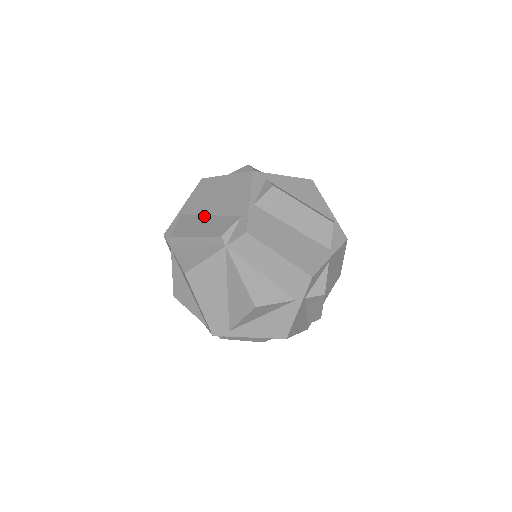
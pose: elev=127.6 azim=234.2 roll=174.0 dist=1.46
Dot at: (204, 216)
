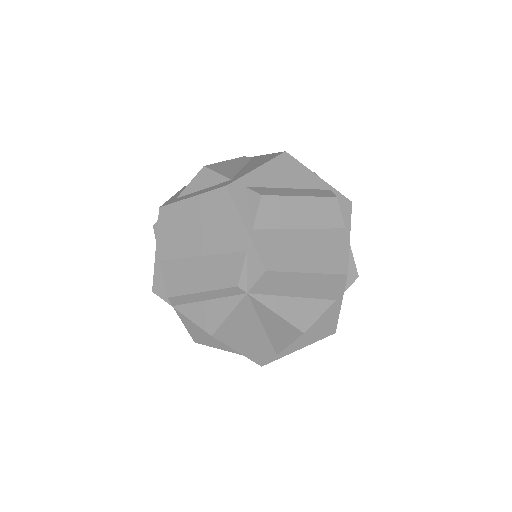
Dot at: (194, 259)
